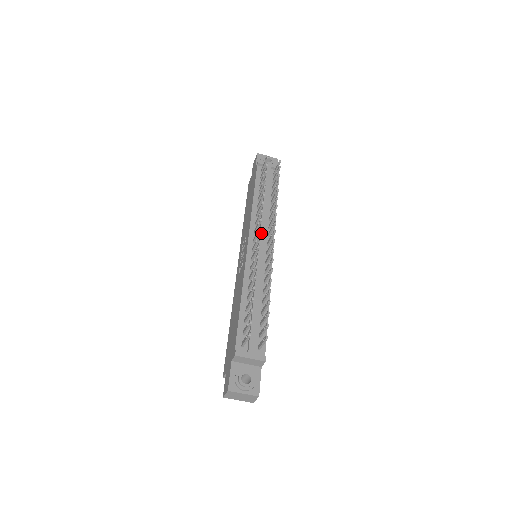
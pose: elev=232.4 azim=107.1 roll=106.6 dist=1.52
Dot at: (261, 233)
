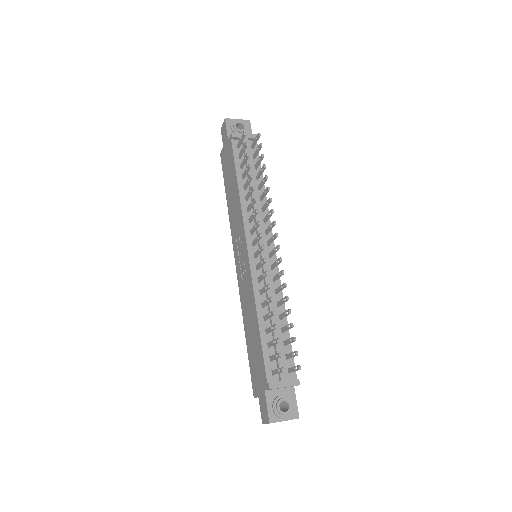
Dot at: occluded
